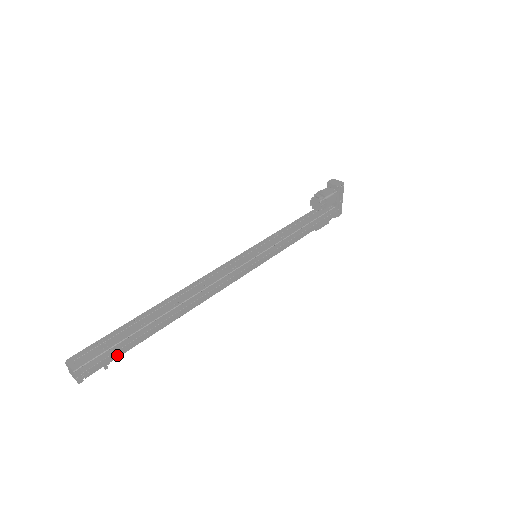
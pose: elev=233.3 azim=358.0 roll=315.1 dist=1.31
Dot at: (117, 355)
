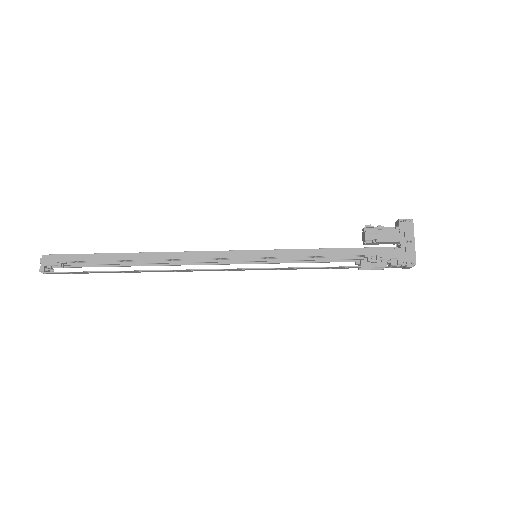
Dot at: (72, 259)
